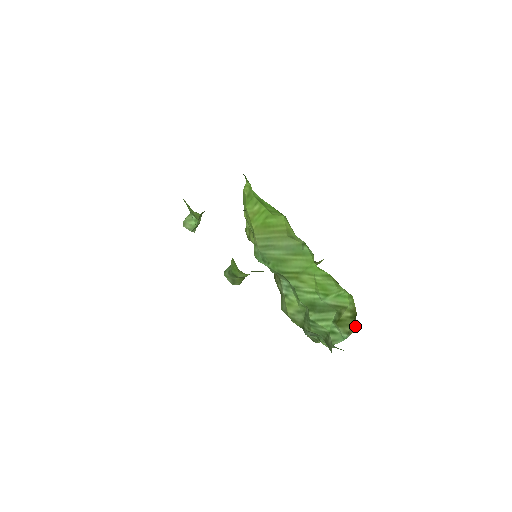
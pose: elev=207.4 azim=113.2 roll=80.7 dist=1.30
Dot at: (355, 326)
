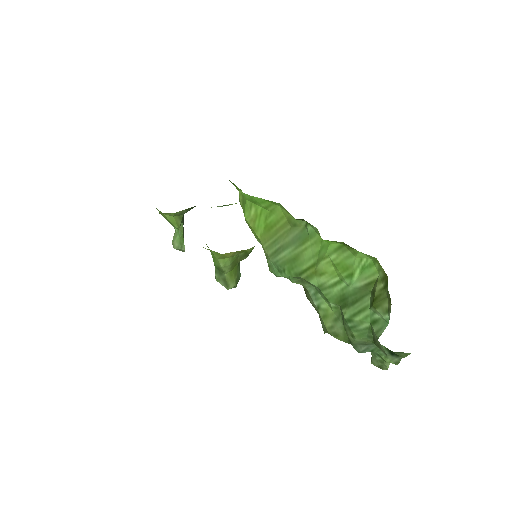
Dot at: (388, 292)
